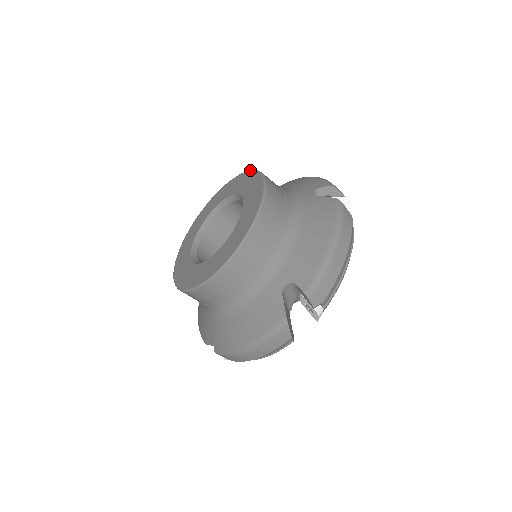
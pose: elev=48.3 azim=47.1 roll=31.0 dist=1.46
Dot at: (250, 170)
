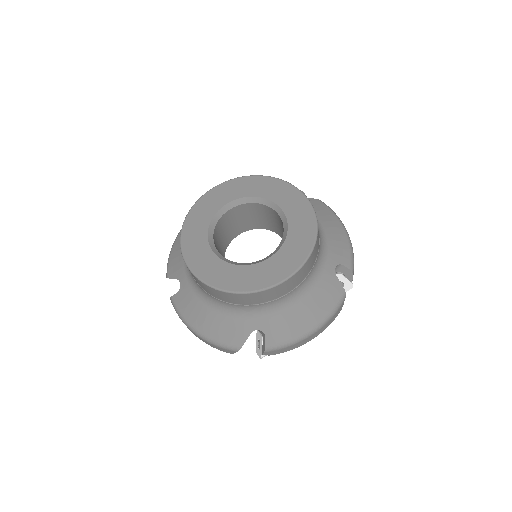
Dot at: occluded
